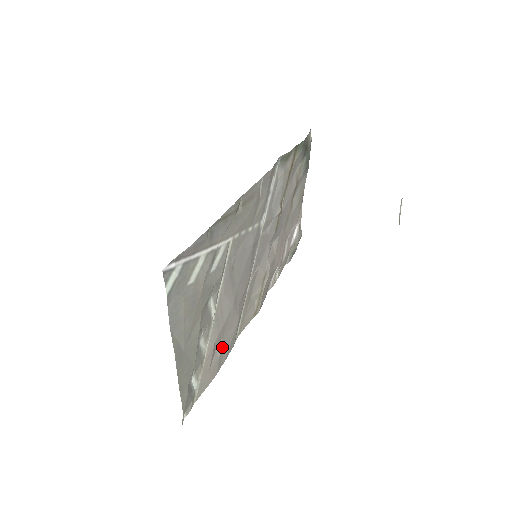
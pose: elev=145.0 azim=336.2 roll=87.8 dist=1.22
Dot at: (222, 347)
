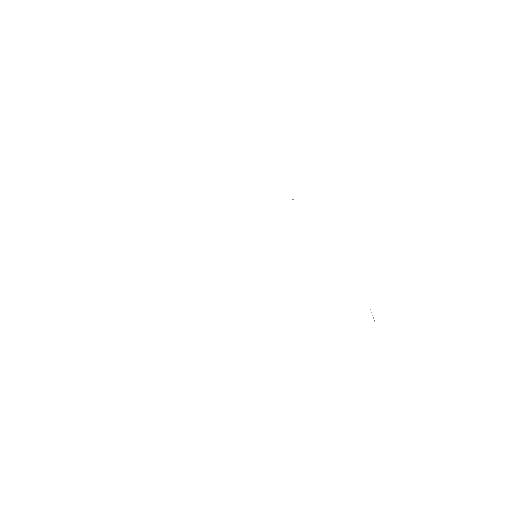
Dot at: occluded
